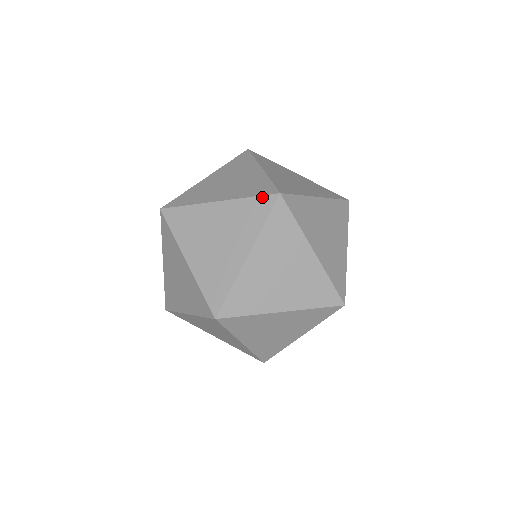
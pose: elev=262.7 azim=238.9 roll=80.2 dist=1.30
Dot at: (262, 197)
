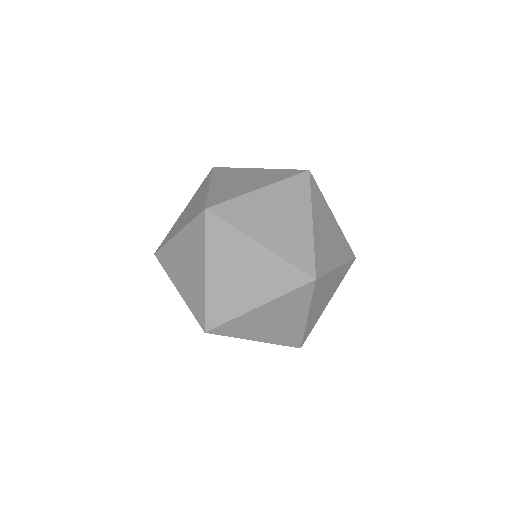
Dot at: (301, 288)
